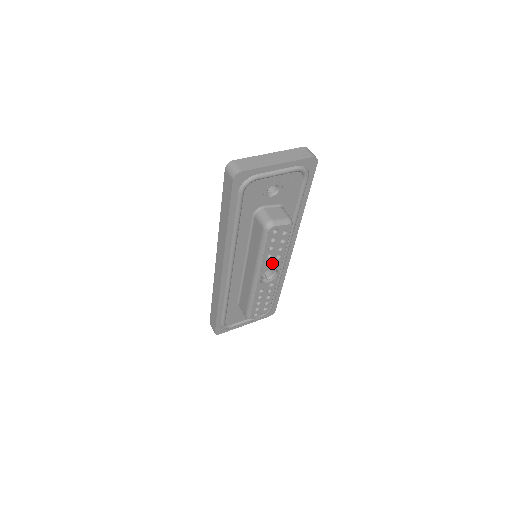
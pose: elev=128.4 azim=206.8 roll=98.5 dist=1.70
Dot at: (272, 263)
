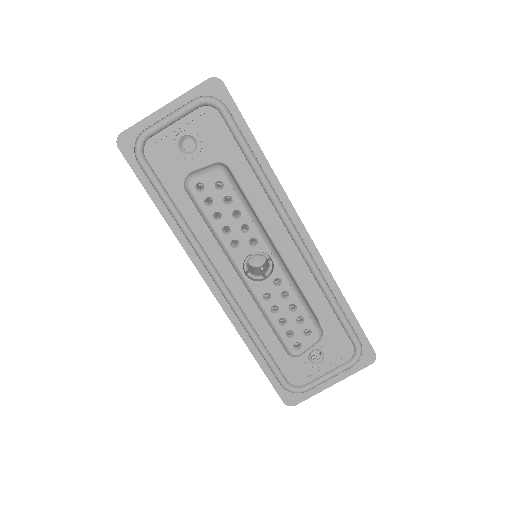
Dot at: (244, 242)
